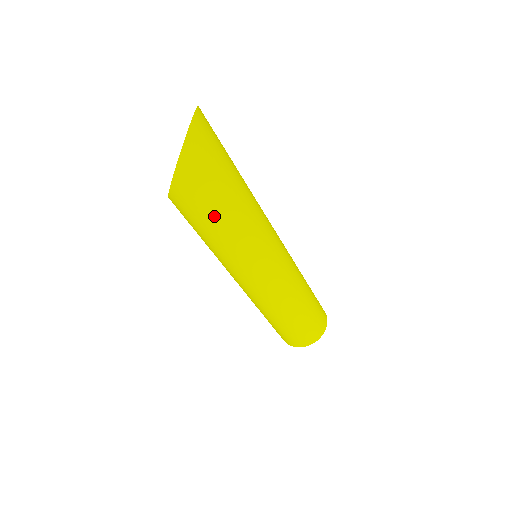
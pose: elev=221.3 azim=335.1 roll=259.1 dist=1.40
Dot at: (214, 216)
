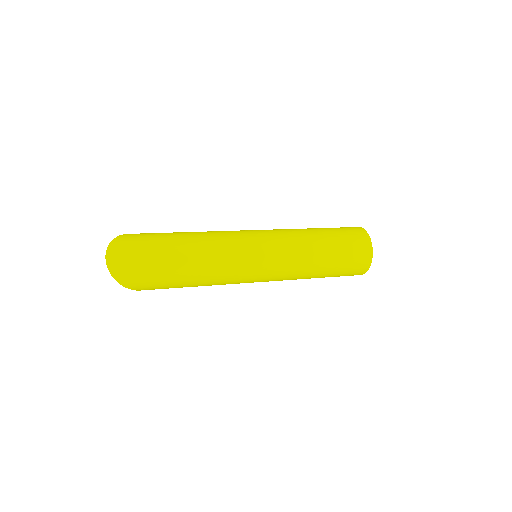
Dot at: (182, 284)
